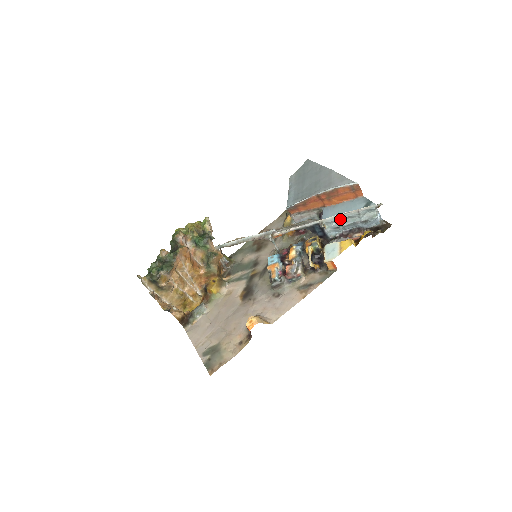
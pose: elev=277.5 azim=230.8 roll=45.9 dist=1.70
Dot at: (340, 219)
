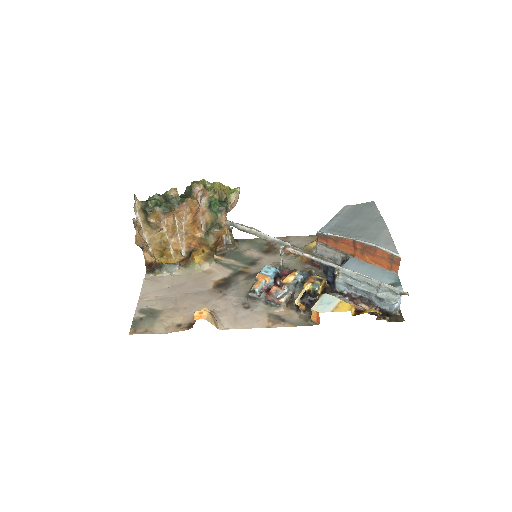
Dot at: (358, 279)
